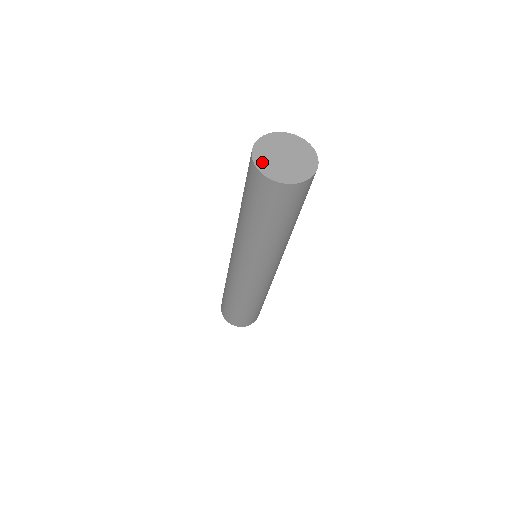
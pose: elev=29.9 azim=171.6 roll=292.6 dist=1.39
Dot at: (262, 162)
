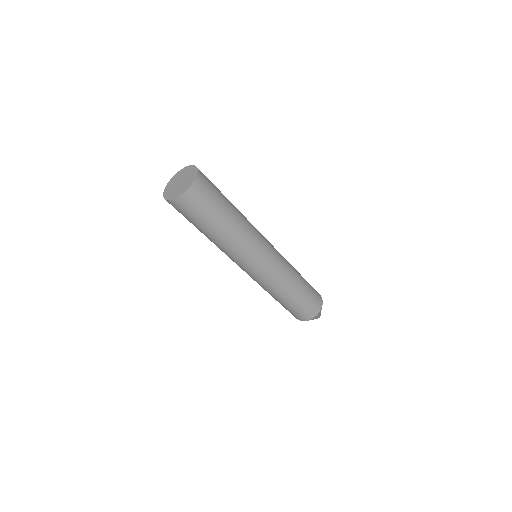
Dot at: (168, 187)
